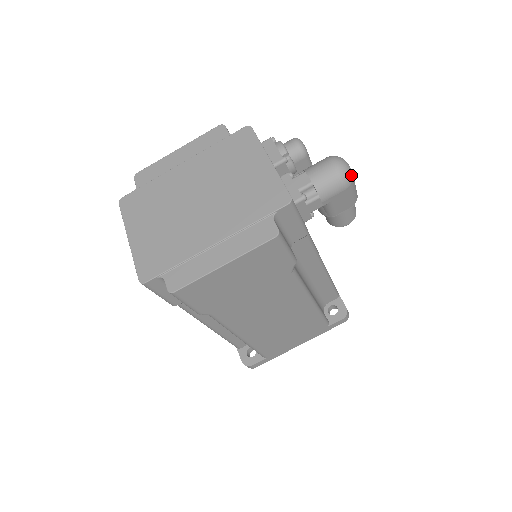
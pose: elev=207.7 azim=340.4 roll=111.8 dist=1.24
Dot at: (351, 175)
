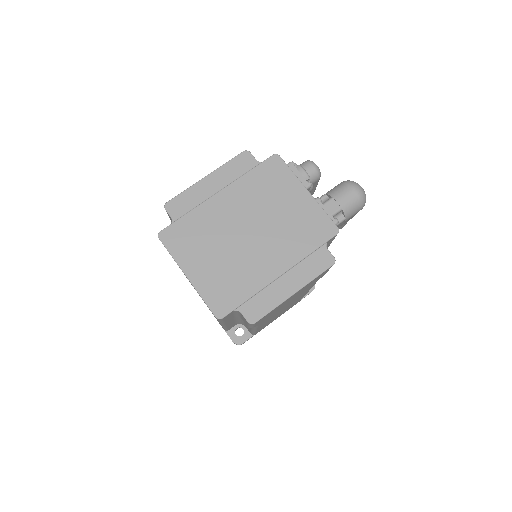
Dot at: occluded
